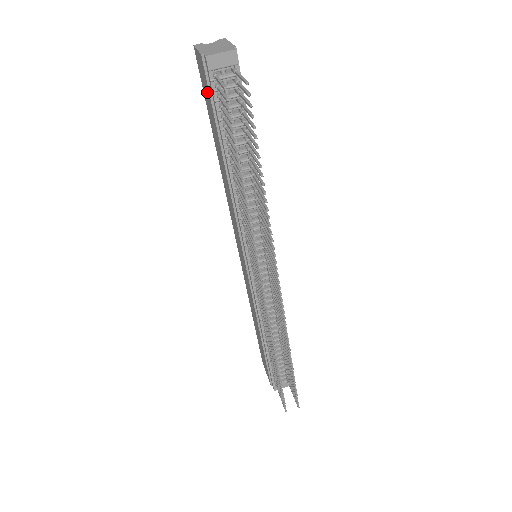
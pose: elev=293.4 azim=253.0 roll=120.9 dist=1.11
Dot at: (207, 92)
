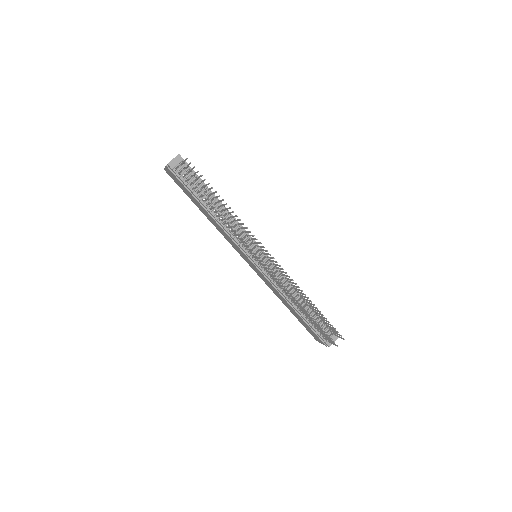
Dot at: (179, 182)
